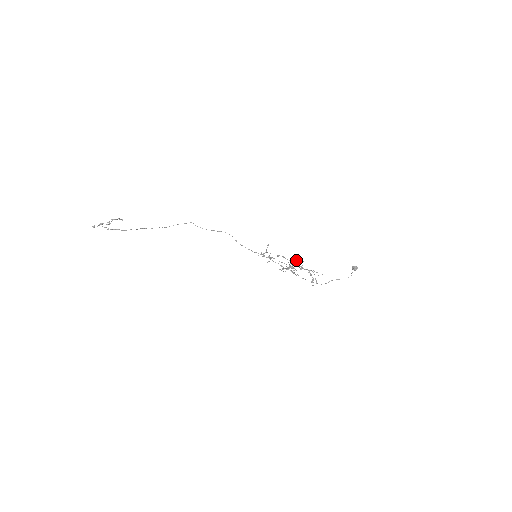
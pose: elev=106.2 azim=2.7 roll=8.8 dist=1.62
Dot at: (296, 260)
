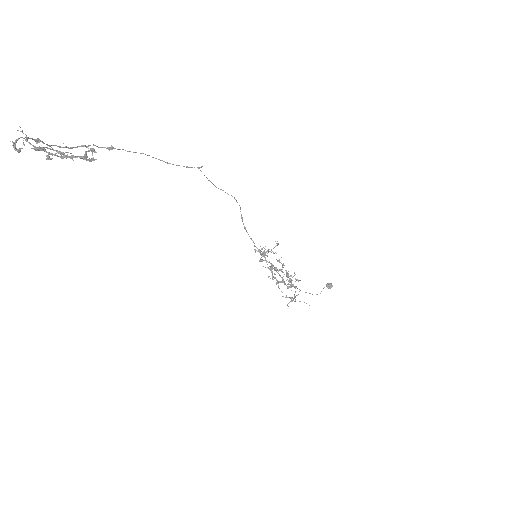
Dot at: occluded
